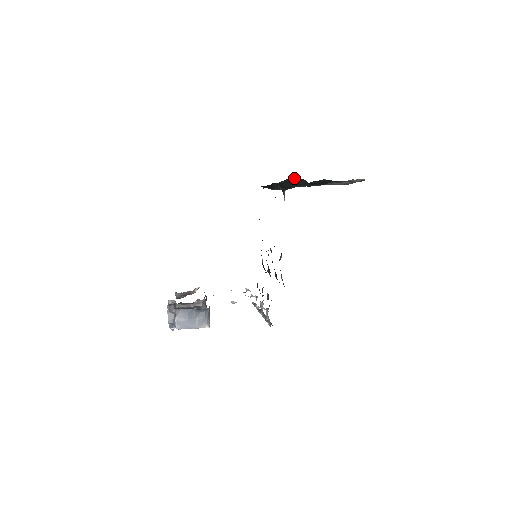
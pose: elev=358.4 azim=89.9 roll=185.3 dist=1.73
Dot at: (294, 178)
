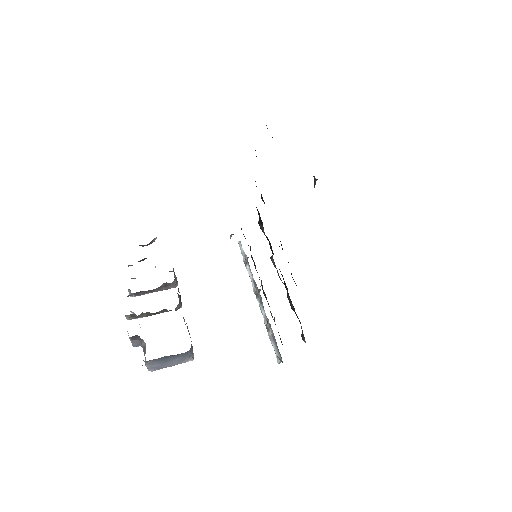
Dot at: occluded
